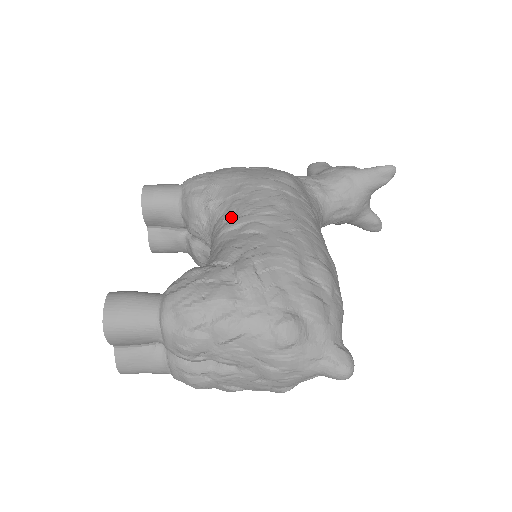
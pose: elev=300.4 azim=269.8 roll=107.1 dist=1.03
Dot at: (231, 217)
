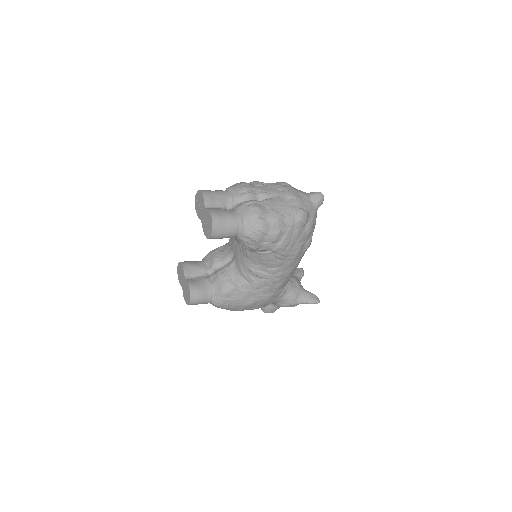
Dot at: occluded
